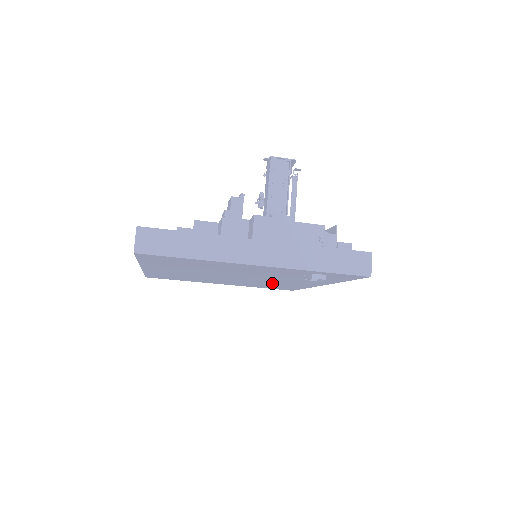
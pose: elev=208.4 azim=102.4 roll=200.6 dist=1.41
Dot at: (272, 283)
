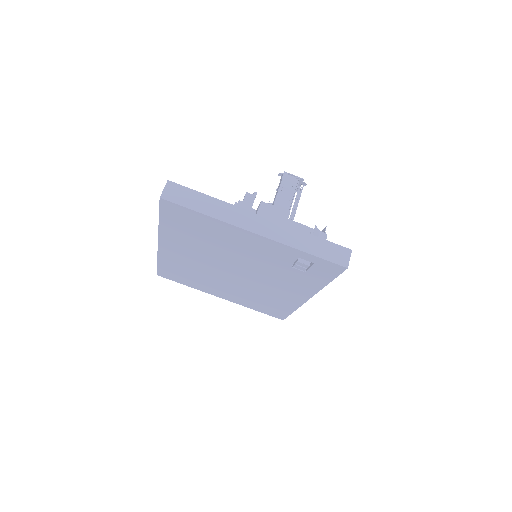
Dot at: (265, 293)
